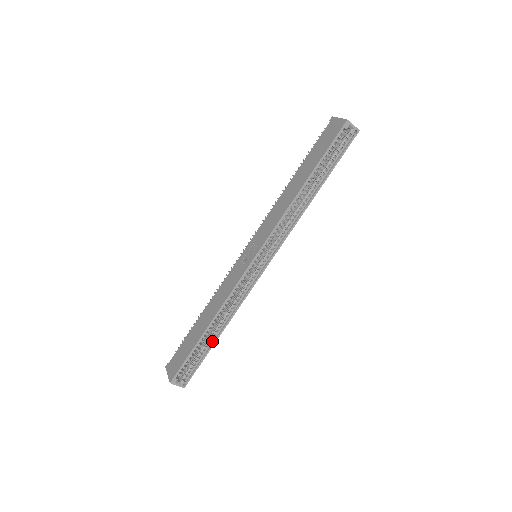
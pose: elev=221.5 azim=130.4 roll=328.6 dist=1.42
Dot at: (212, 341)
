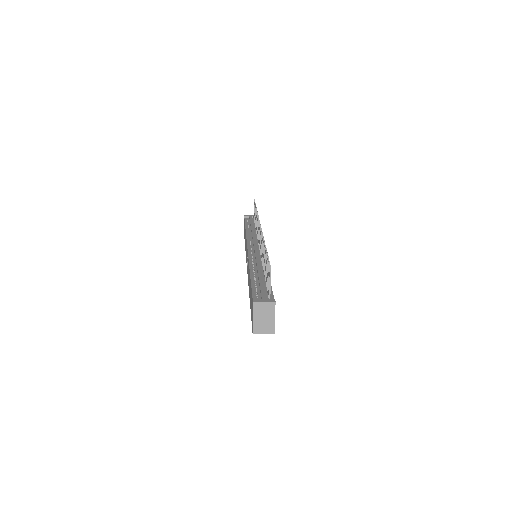
Dot at: occluded
